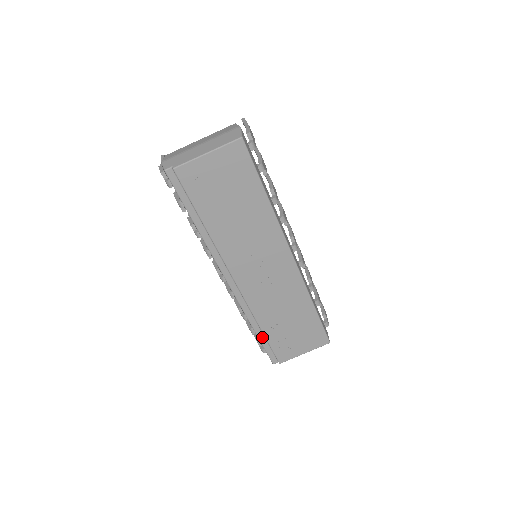
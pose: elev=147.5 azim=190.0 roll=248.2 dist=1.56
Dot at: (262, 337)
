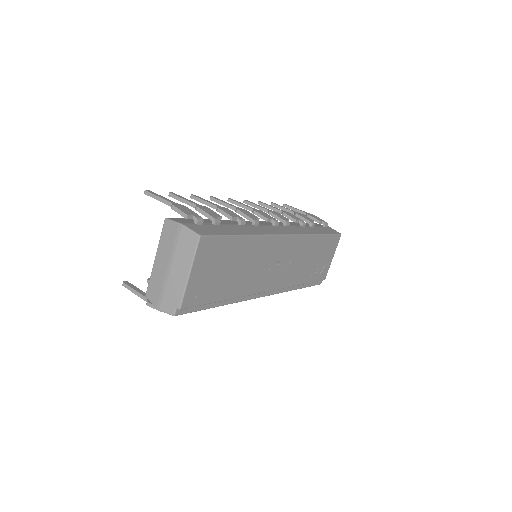
Dot at: (304, 285)
